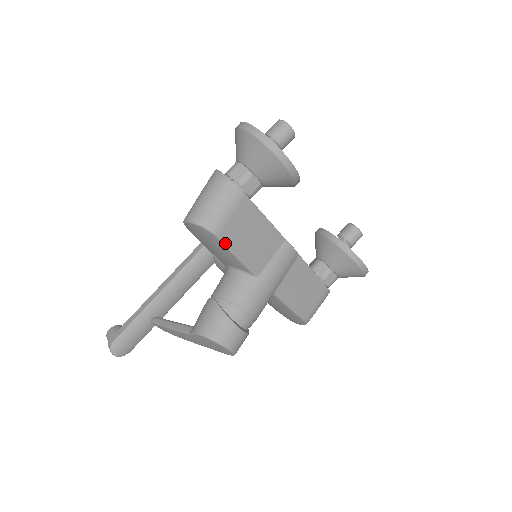
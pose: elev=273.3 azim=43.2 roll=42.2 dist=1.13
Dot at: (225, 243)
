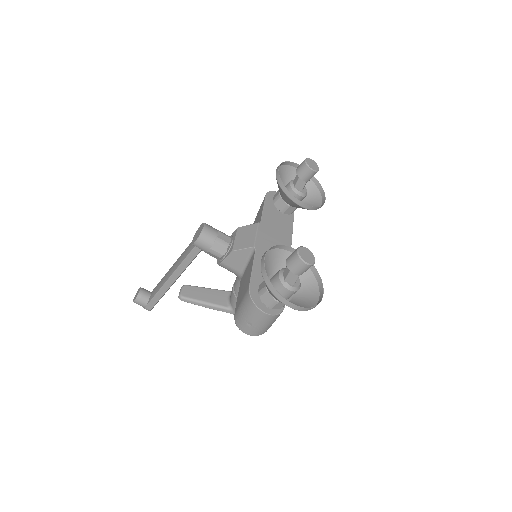
Dot at: occluded
